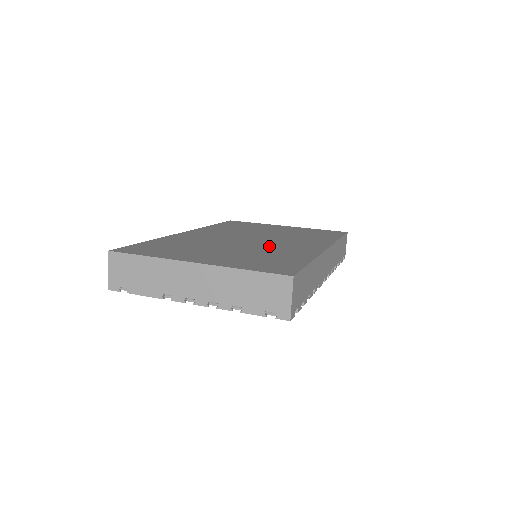
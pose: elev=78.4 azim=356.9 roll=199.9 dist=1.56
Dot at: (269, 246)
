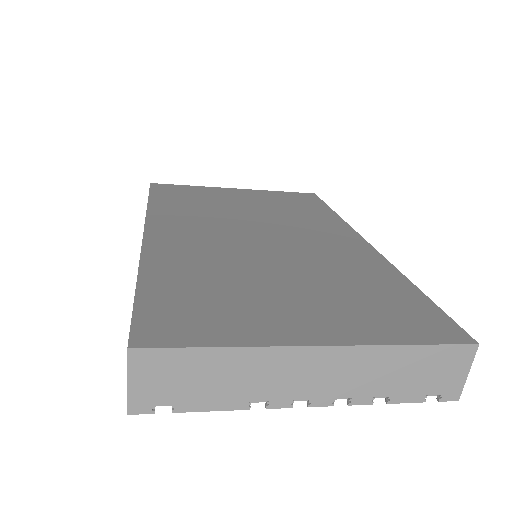
Dot at: (311, 254)
